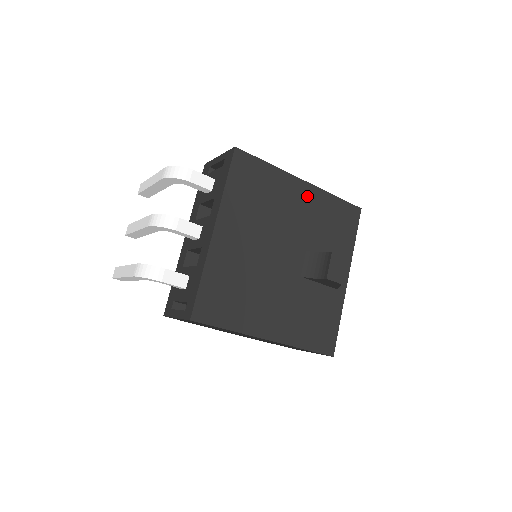
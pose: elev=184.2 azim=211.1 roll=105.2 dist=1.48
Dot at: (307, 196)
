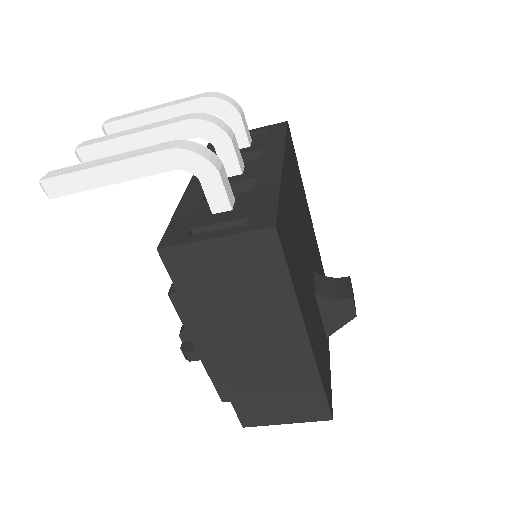
Dot at: (310, 223)
